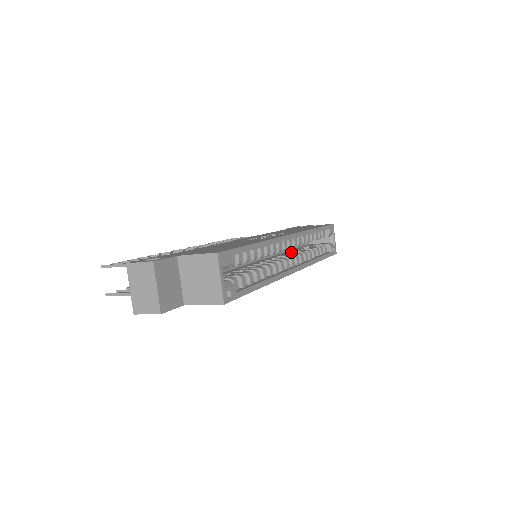
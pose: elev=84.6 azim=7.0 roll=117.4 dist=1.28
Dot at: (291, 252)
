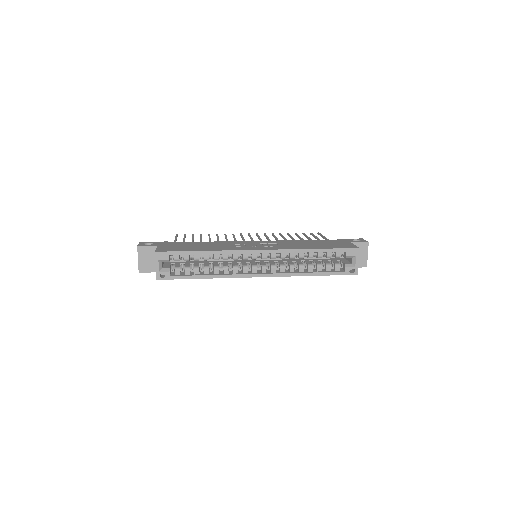
Dot at: (290, 261)
